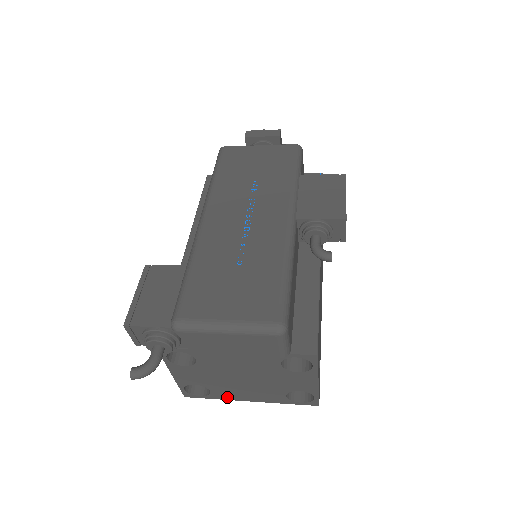
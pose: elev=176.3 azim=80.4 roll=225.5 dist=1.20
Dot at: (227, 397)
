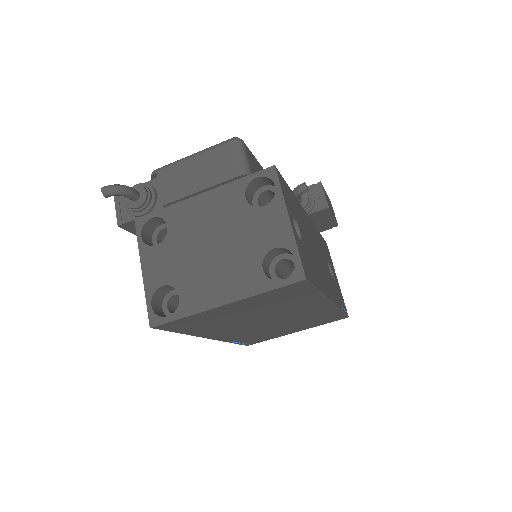
Dot at: (198, 305)
